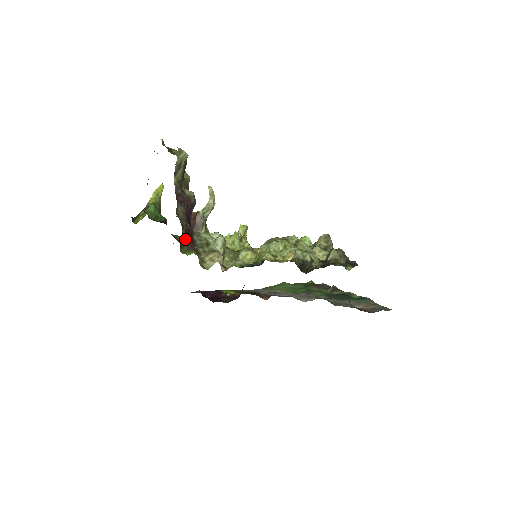
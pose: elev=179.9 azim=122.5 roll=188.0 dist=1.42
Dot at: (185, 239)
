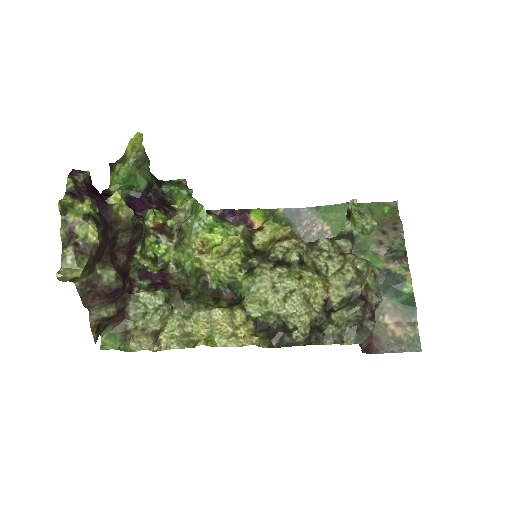
Dot at: (108, 322)
